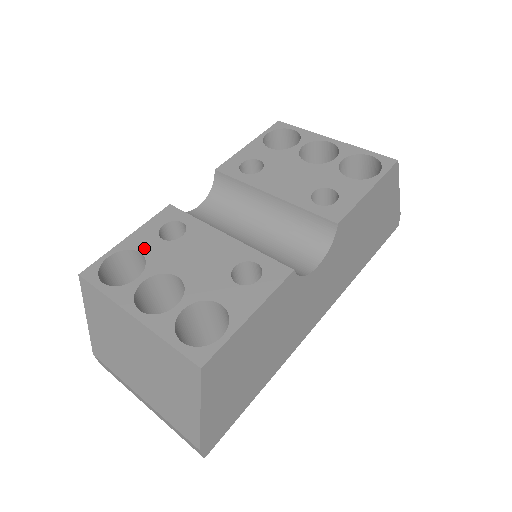
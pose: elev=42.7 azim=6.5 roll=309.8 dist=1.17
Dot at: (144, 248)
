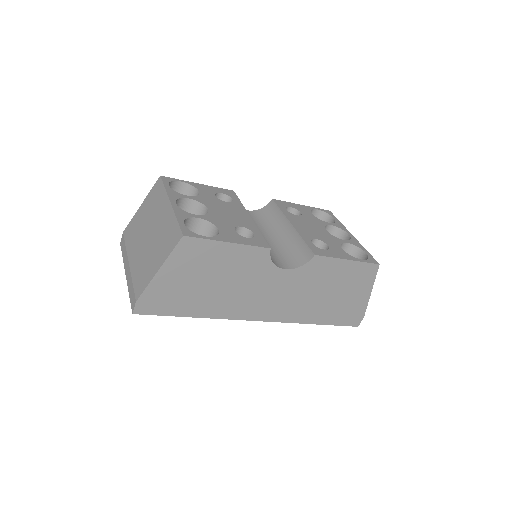
Dot at: (203, 191)
